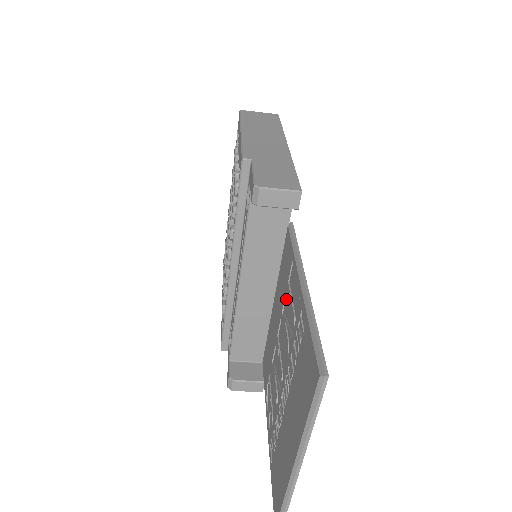
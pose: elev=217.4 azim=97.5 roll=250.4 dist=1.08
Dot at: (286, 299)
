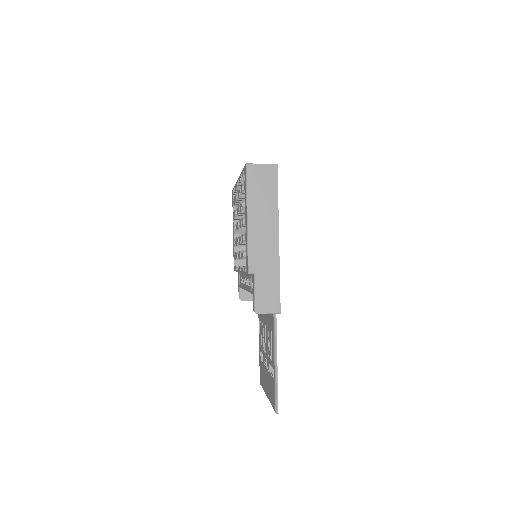
Dot at: occluded
